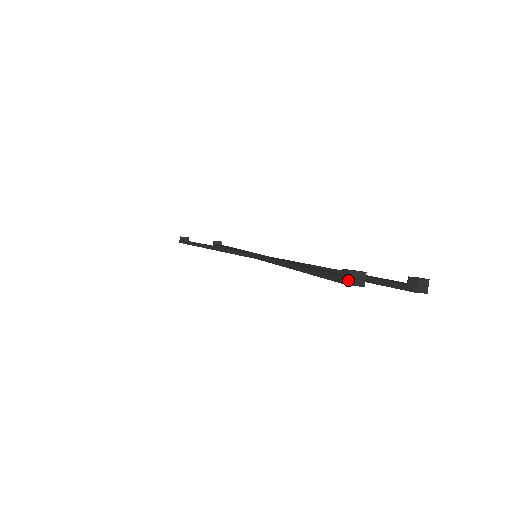
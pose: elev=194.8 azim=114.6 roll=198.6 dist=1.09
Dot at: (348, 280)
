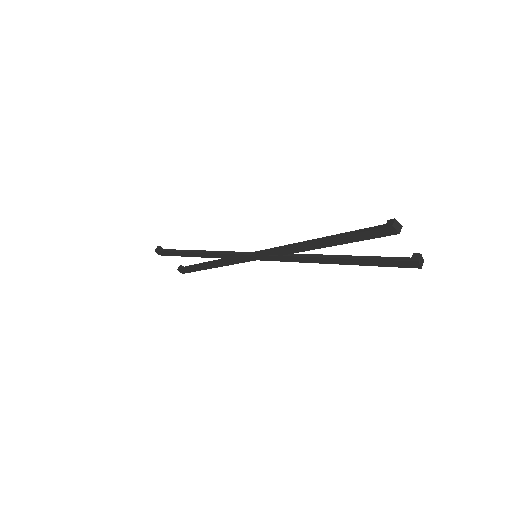
Dot at: (393, 224)
